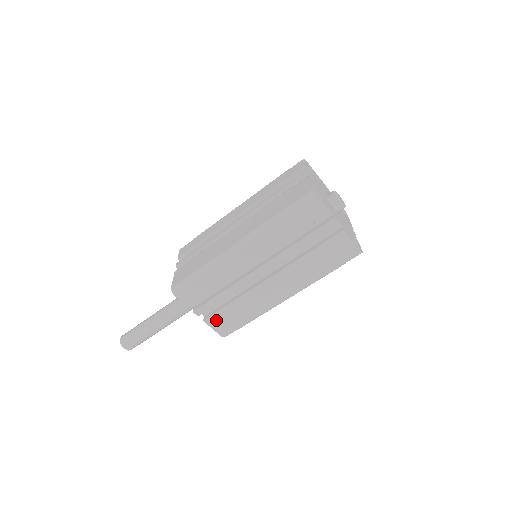
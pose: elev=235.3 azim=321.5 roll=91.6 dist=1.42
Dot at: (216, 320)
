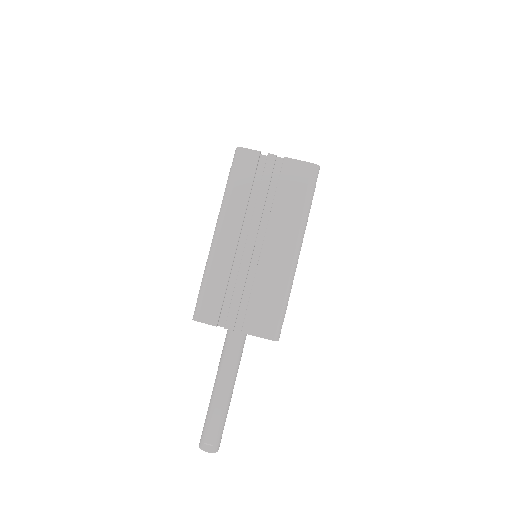
Dot at: (252, 323)
